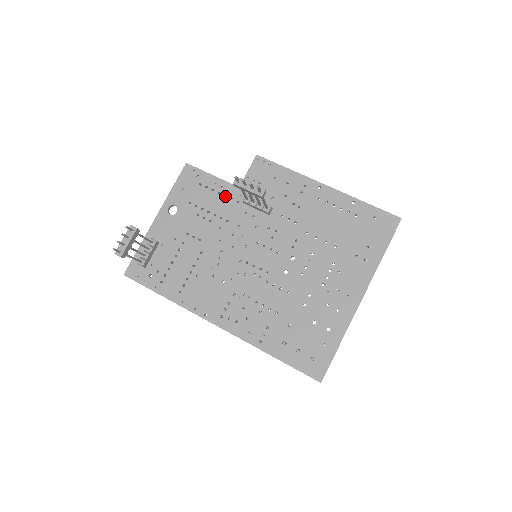
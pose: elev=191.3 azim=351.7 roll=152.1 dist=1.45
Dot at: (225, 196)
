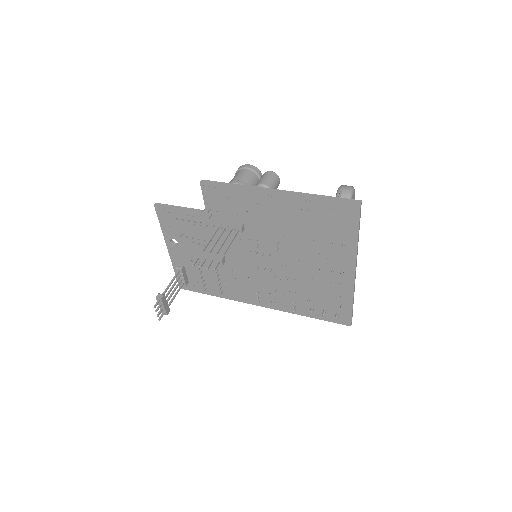
Dot at: (201, 223)
